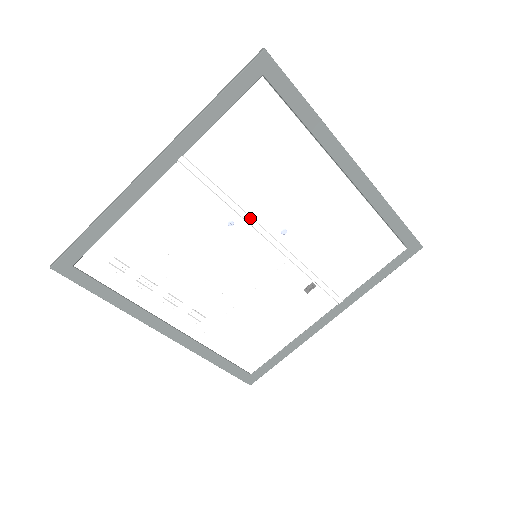
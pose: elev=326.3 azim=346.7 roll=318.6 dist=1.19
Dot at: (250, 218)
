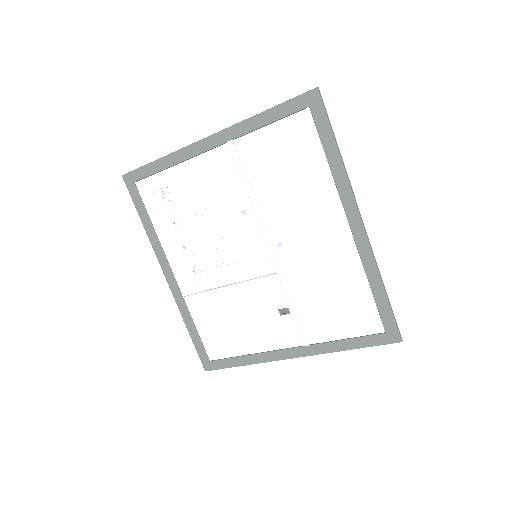
Dot at: (260, 217)
